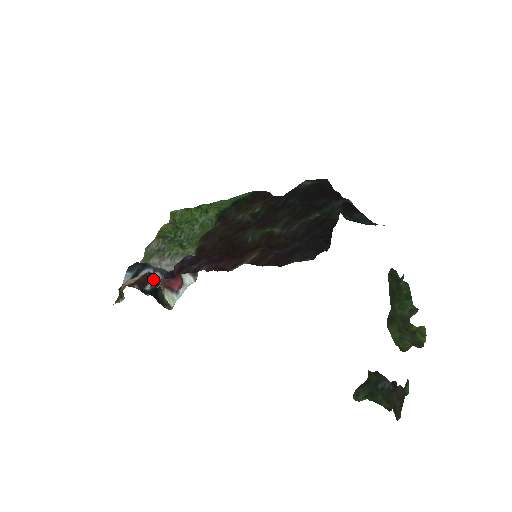
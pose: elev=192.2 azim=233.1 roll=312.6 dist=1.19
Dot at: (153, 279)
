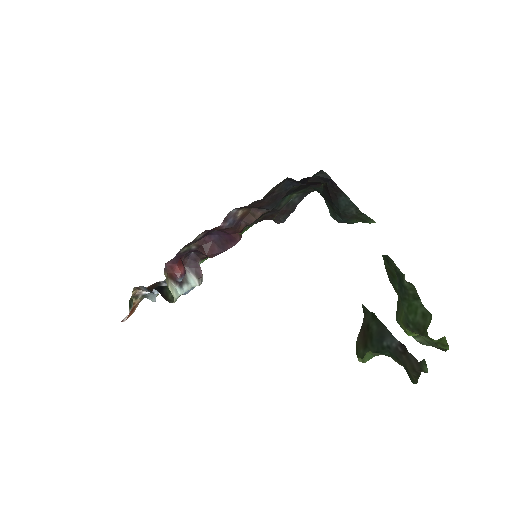
Dot at: occluded
